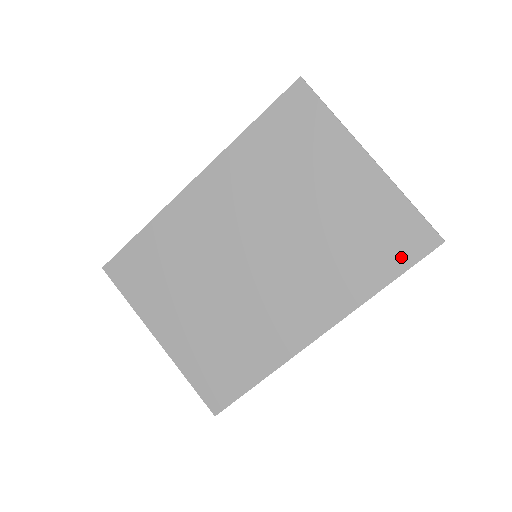
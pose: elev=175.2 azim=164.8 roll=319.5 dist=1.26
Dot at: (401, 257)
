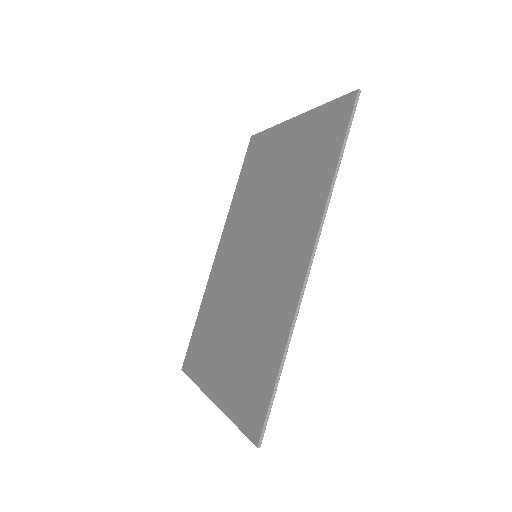
Dot at: (336, 136)
